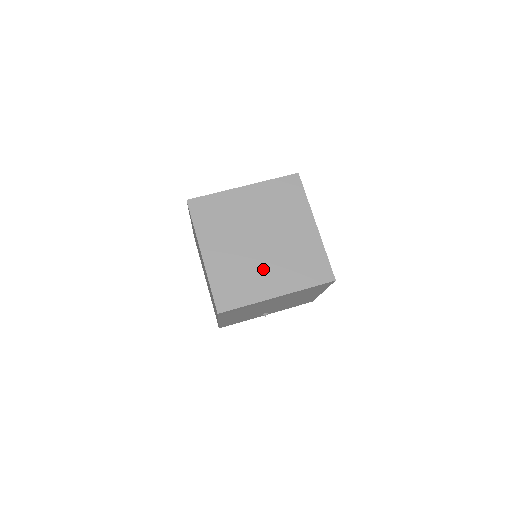
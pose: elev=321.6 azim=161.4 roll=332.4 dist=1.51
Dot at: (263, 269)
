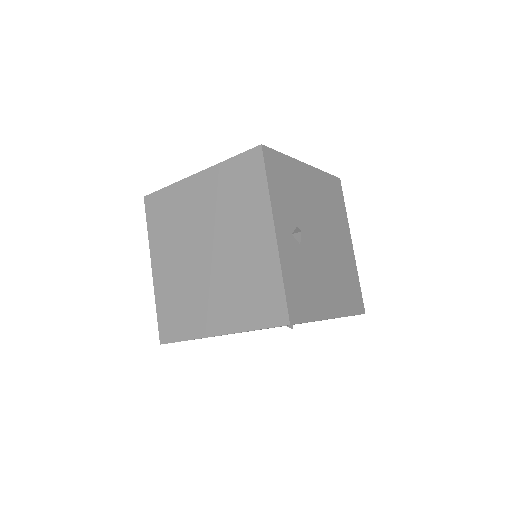
Dot at: (206, 294)
